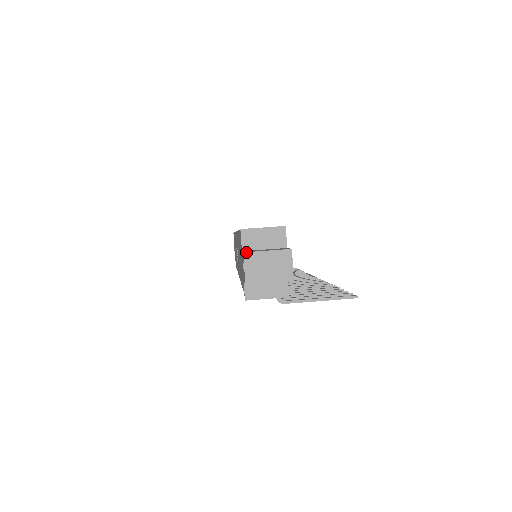
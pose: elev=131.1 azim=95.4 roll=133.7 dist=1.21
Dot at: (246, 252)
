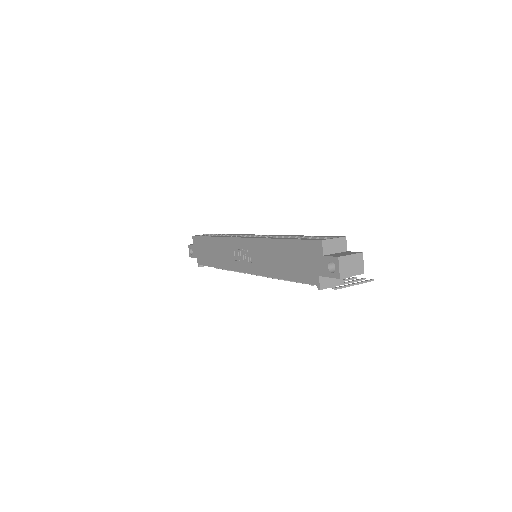
Dot at: (340, 257)
